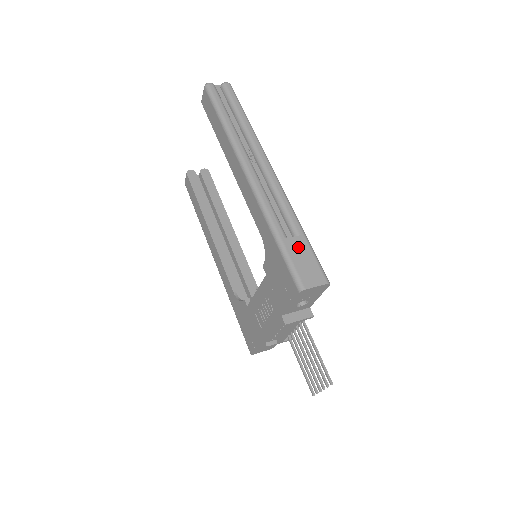
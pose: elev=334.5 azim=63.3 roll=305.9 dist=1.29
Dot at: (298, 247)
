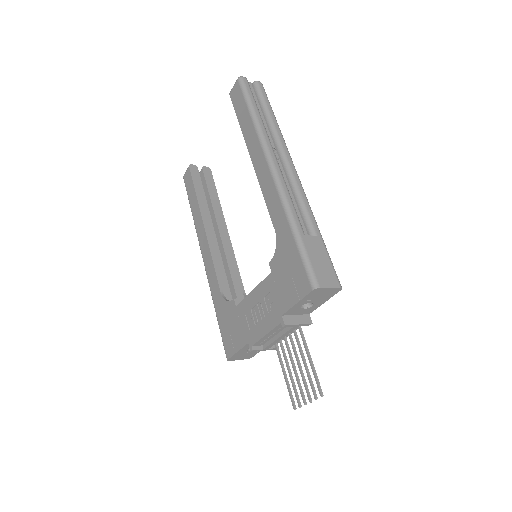
Dot at: (315, 246)
